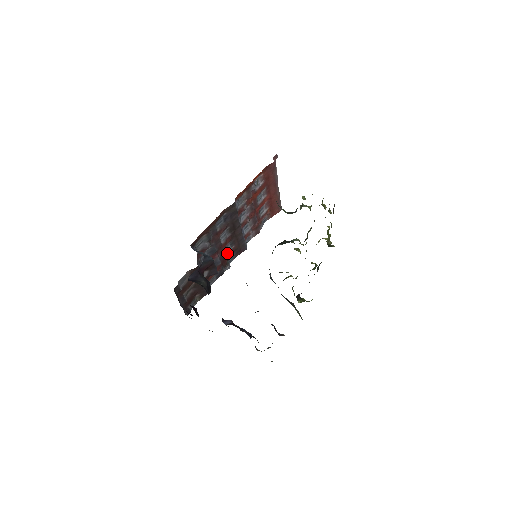
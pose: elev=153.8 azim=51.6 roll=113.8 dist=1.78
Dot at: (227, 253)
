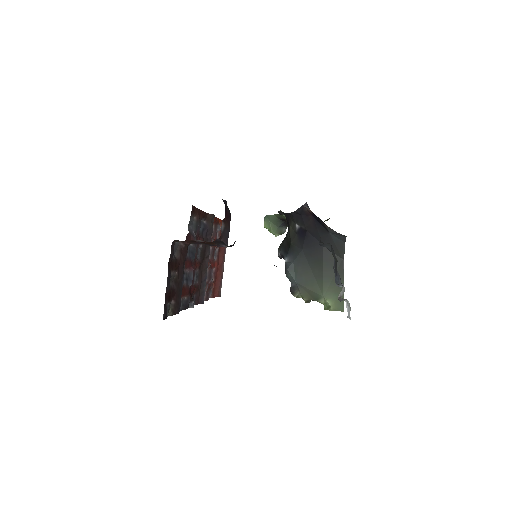
Dot at: occluded
